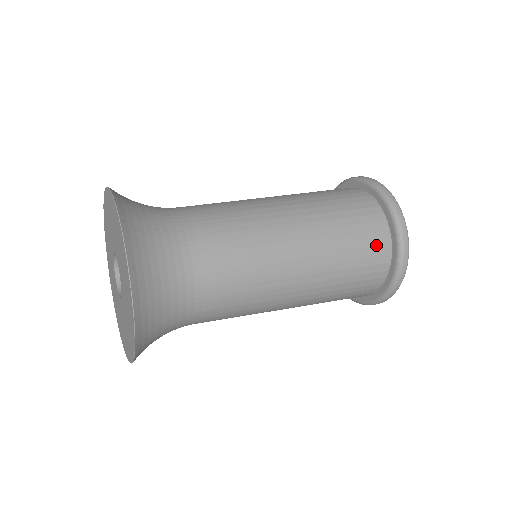
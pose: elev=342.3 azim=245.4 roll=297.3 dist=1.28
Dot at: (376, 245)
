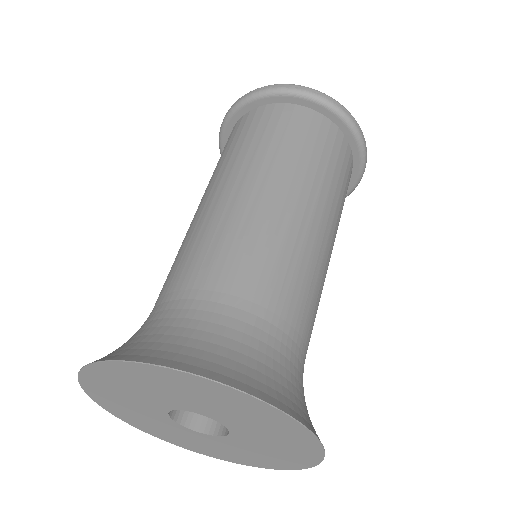
Dot at: (332, 139)
